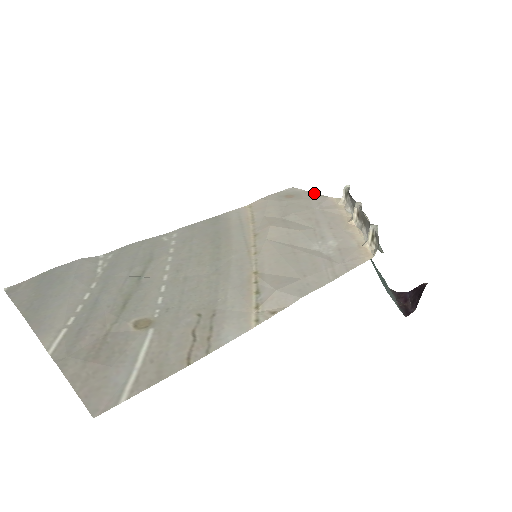
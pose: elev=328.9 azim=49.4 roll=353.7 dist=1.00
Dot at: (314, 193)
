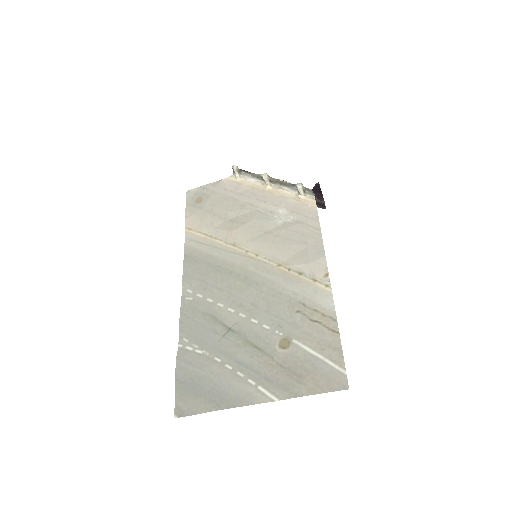
Dot at: (208, 184)
